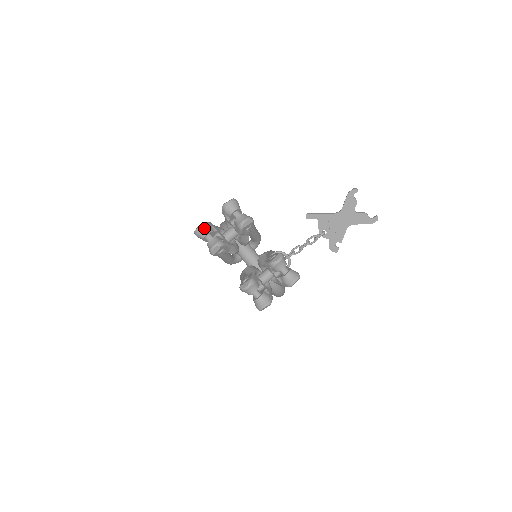
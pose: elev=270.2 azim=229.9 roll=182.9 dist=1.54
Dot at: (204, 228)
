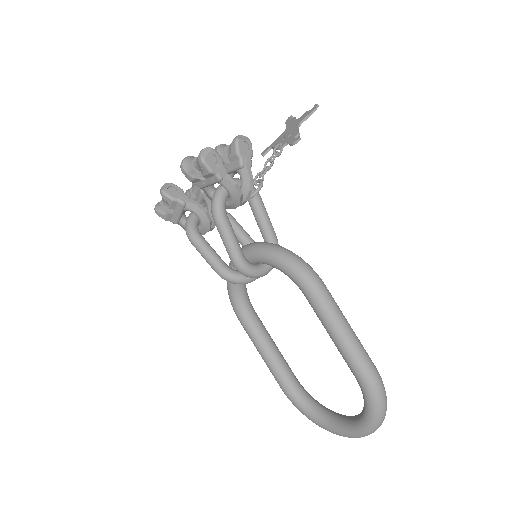
Dot at: occluded
